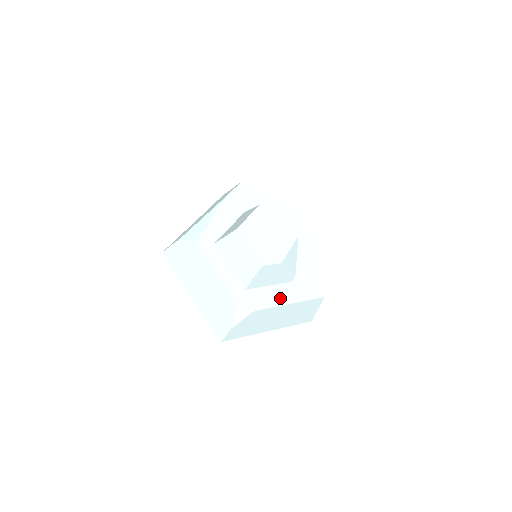
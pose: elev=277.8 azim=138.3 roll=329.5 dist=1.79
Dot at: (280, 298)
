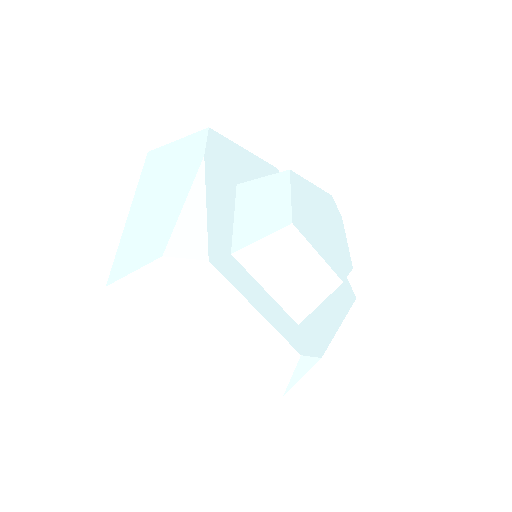
Dot at: (330, 320)
